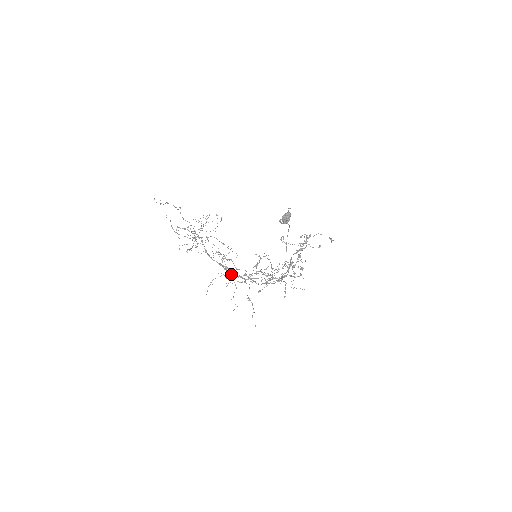
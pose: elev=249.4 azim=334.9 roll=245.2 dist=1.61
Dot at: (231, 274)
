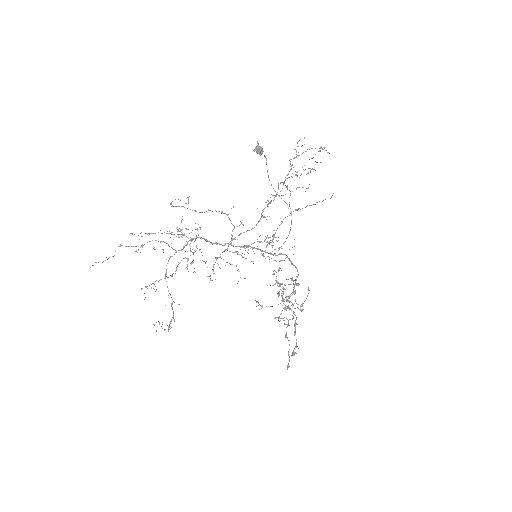
Dot at: occluded
